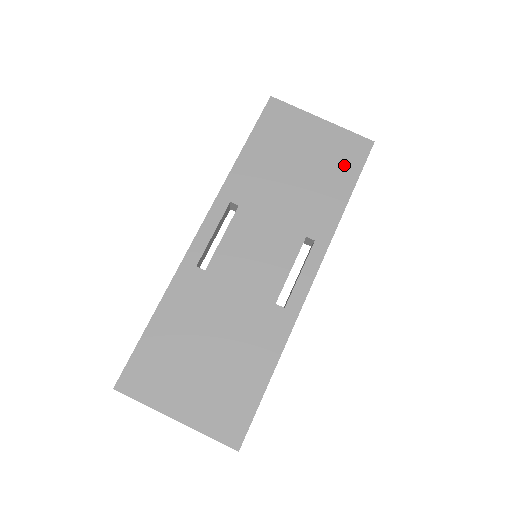
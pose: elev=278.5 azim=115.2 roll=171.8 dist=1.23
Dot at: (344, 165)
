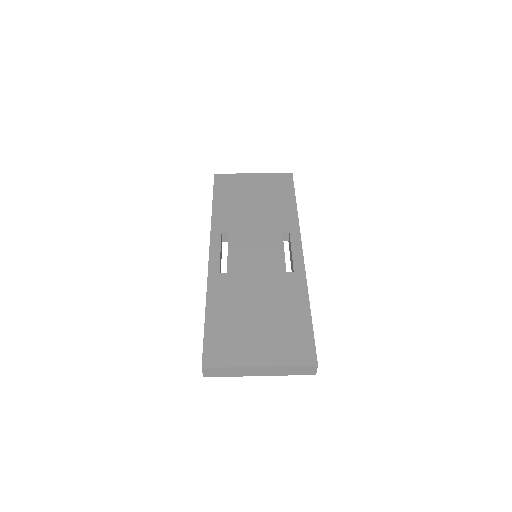
Dot at: (282, 189)
